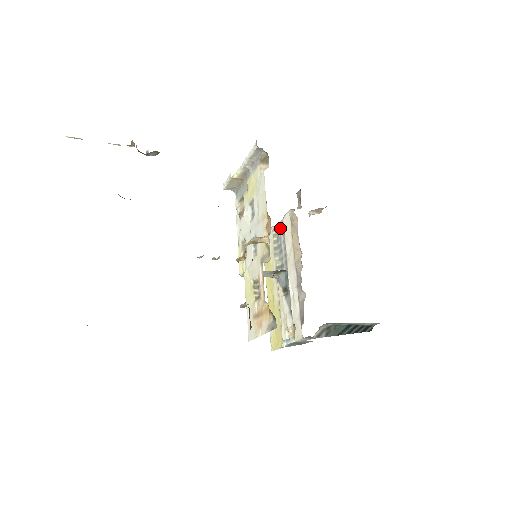
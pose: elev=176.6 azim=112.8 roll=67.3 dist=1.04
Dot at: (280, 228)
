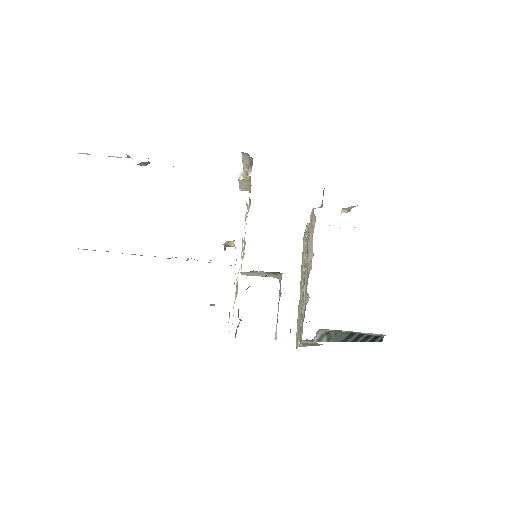
Dot at: occluded
